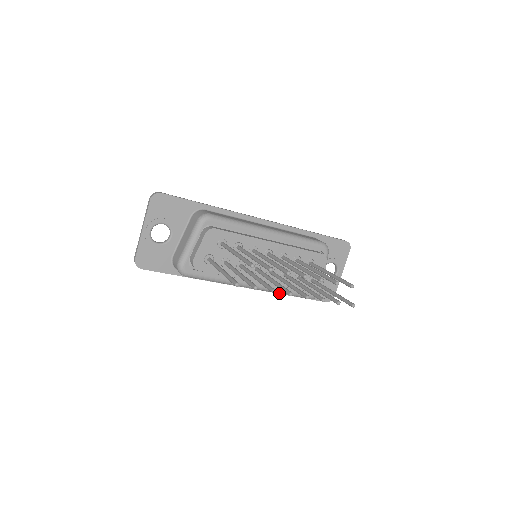
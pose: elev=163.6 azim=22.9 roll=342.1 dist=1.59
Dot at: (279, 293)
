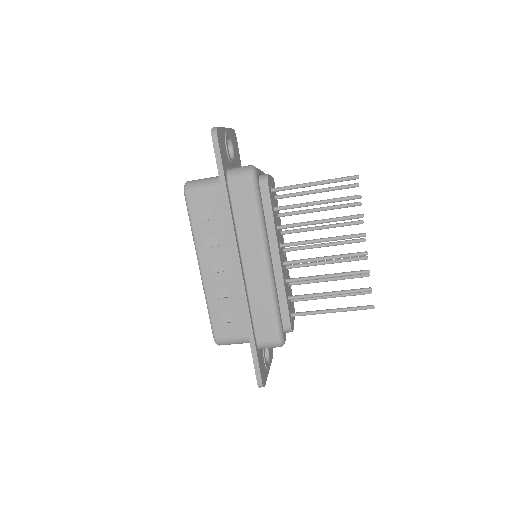
Dot at: (272, 297)
